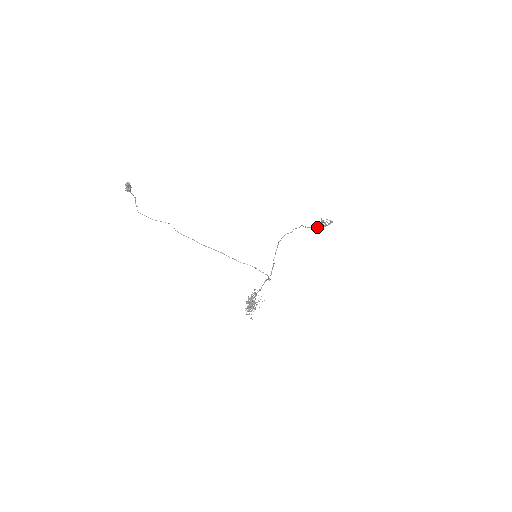
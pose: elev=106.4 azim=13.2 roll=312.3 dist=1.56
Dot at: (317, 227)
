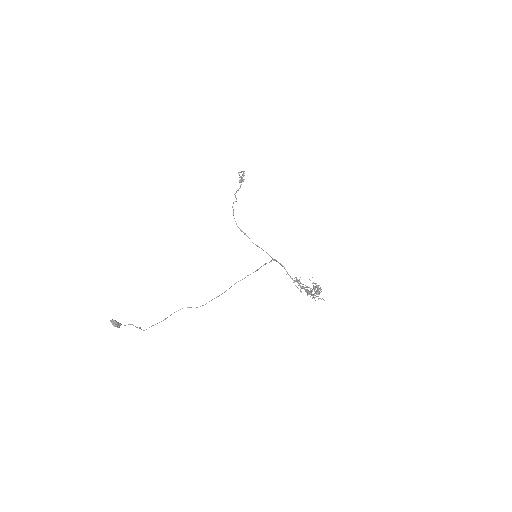
Dot at: (240, 186)
